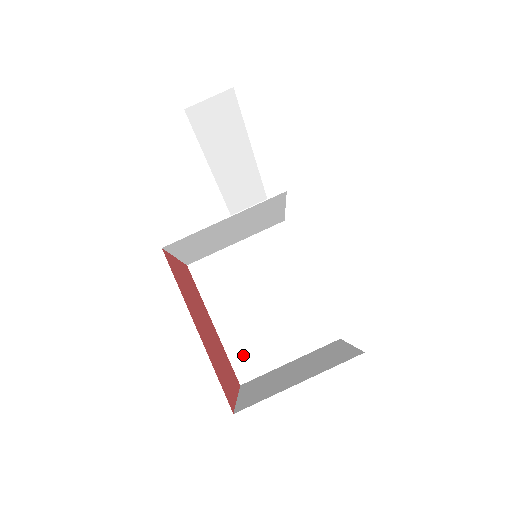
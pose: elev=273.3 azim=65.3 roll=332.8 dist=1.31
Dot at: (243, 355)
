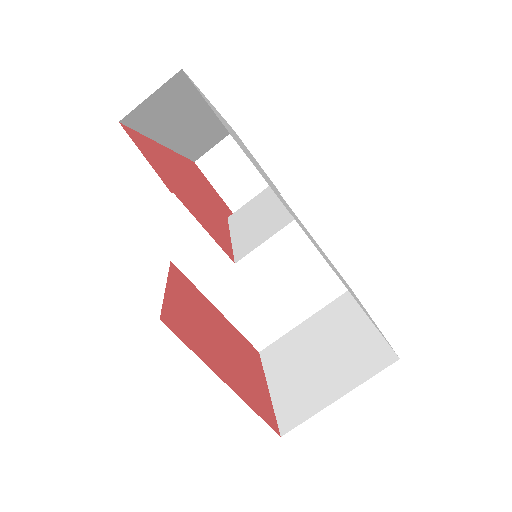
Dot at: (256, 328)
